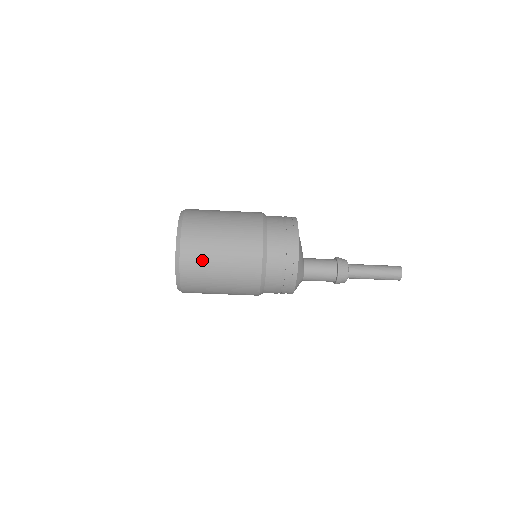
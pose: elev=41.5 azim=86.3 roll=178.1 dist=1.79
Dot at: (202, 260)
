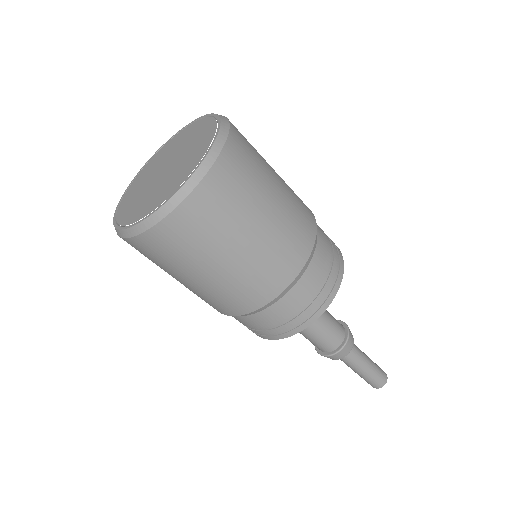
Dot at: (232, 208)
